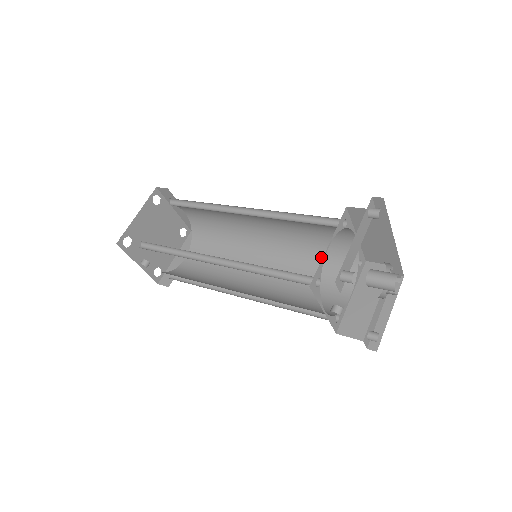
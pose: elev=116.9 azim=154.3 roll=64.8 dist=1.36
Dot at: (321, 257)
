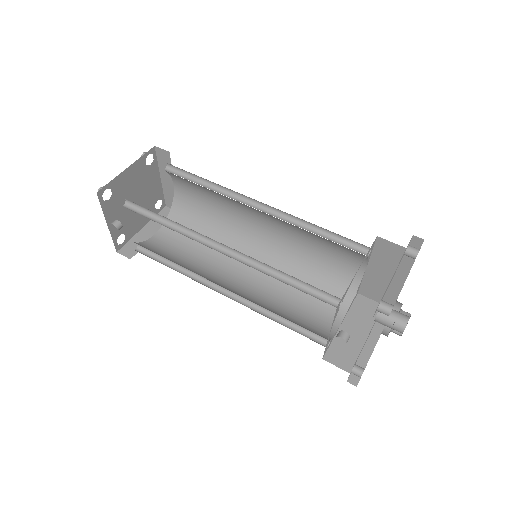
Dot at: (317, 277)
